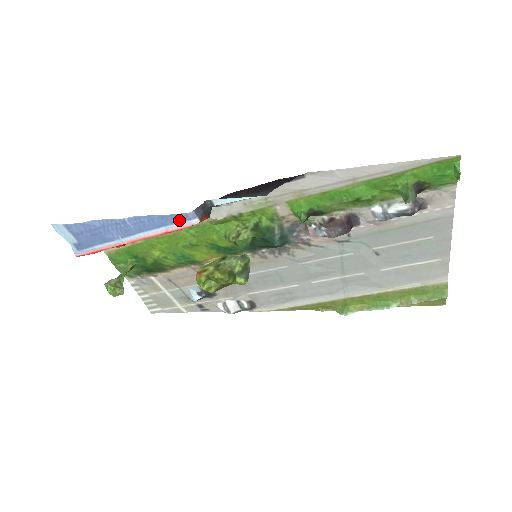
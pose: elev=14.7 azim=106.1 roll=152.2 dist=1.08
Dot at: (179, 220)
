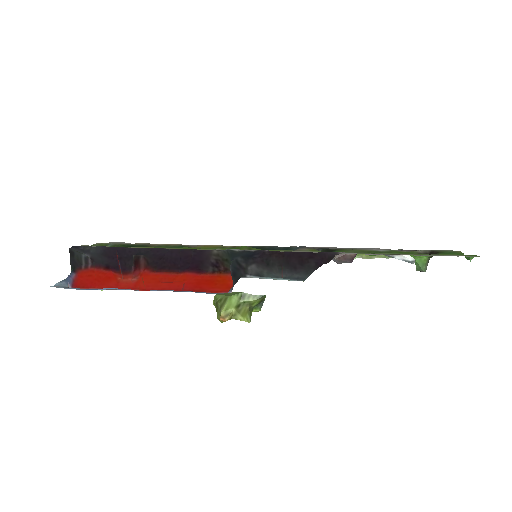
Dot at: (210, 293)
